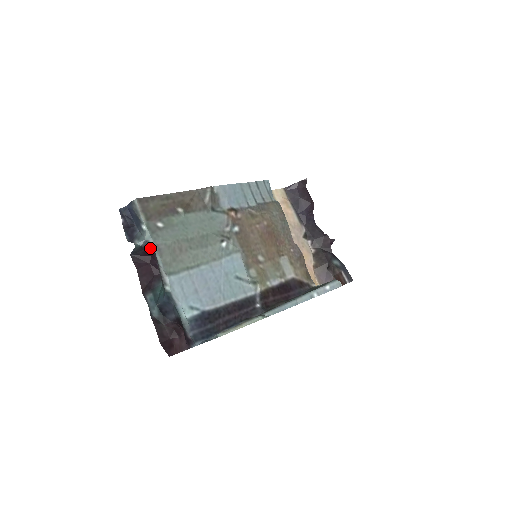
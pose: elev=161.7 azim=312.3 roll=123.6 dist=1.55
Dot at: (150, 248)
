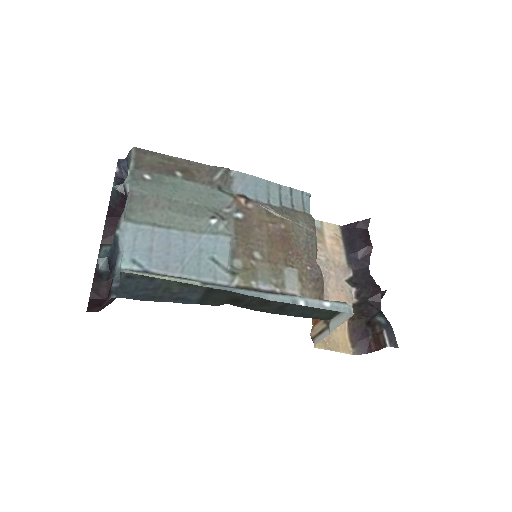
Dot at: (126, 195)
